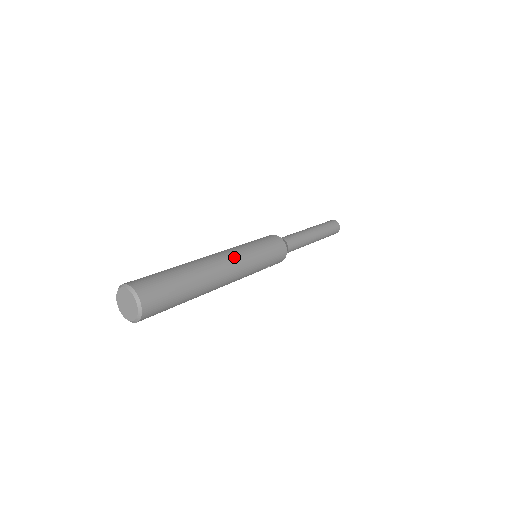
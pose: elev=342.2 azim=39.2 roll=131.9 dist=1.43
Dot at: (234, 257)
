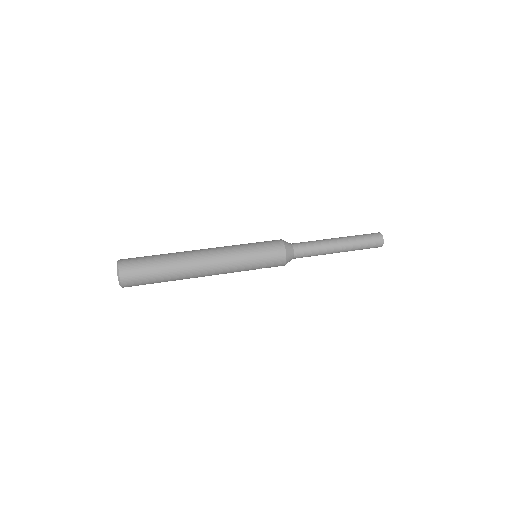
Dot at: (220, 259)
